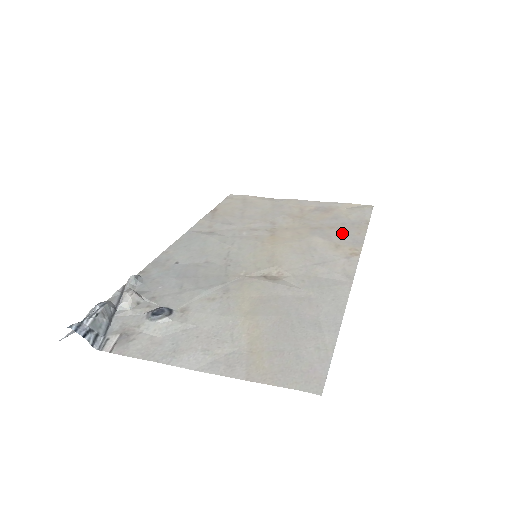
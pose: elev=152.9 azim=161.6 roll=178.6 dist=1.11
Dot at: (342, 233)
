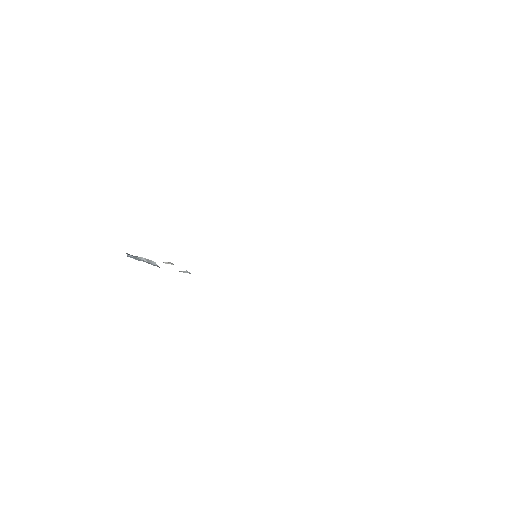
Dot at: occluded
